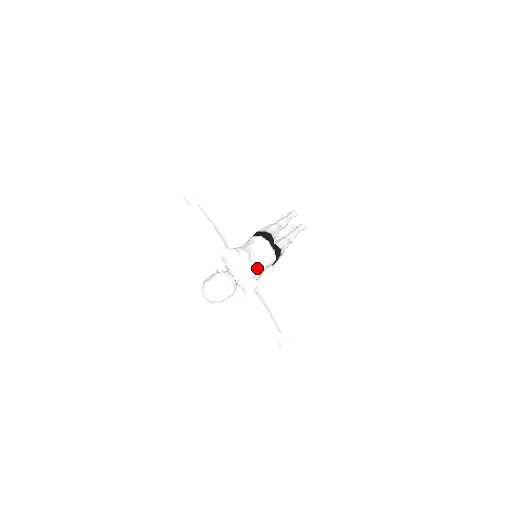
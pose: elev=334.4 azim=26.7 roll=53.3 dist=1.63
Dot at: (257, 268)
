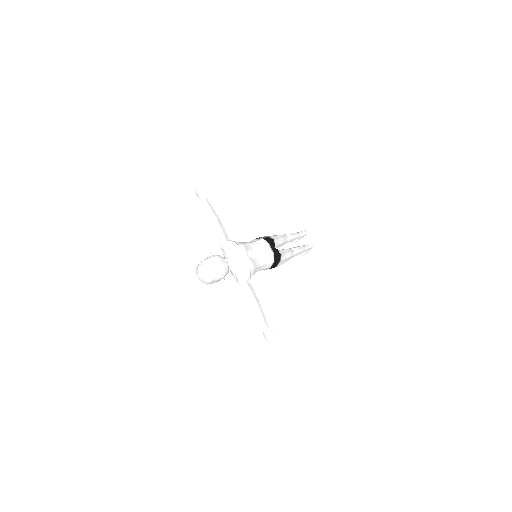
Dot at: (252, 262)
